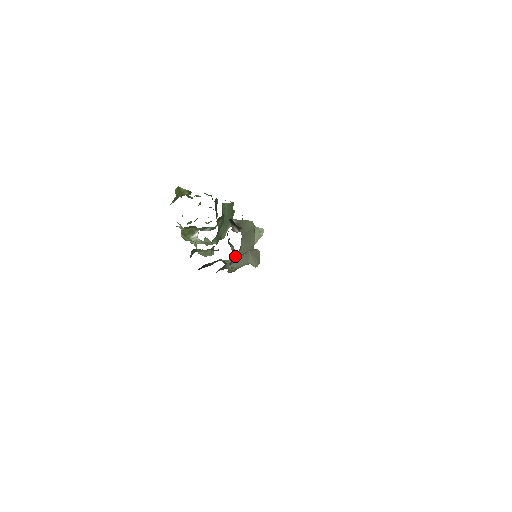
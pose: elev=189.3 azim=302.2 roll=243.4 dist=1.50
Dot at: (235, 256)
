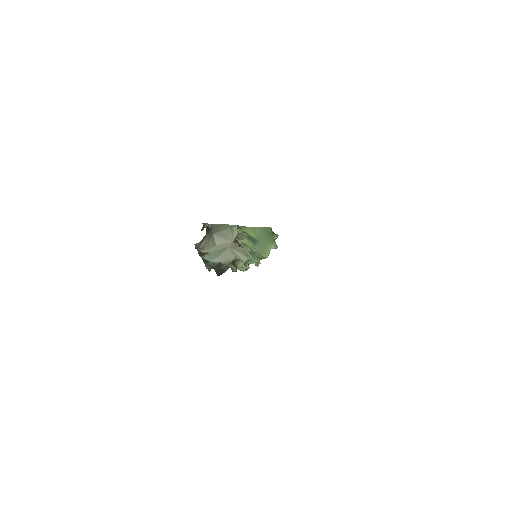
Dot at: occluded
